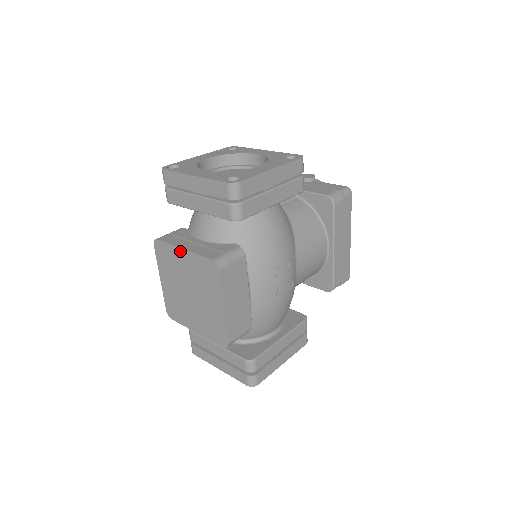
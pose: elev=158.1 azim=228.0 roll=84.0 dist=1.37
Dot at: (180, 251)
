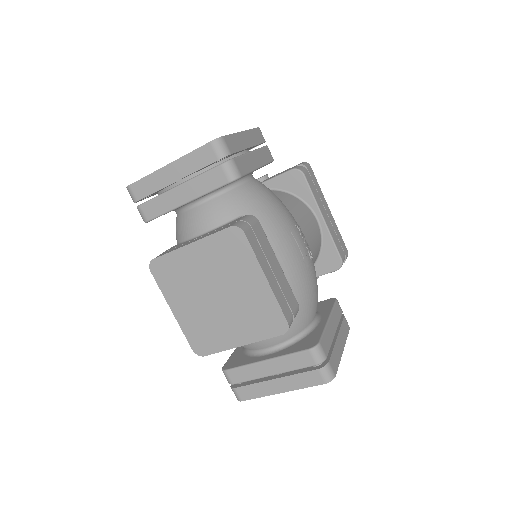
Dot at: (187, 250)
